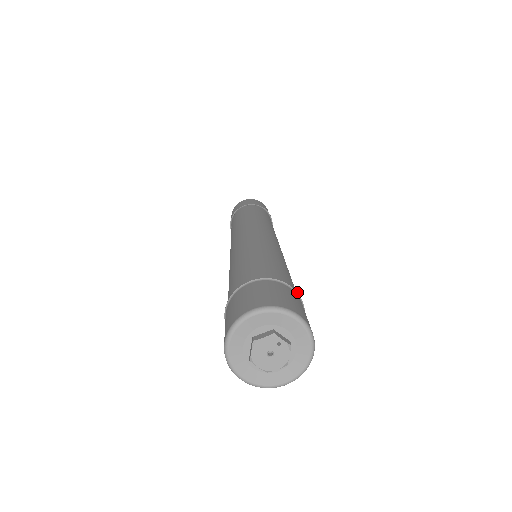
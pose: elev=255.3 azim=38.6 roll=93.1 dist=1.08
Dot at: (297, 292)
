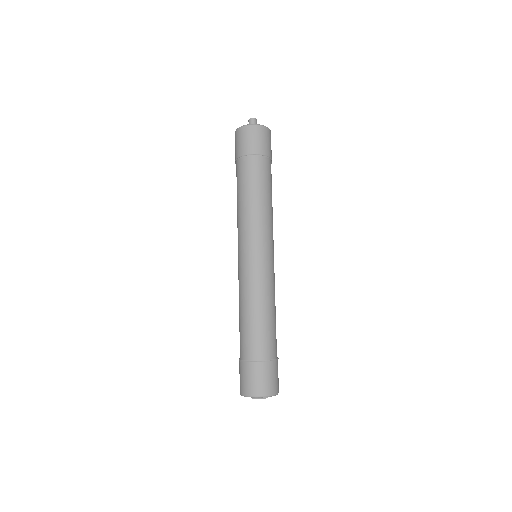
Dot at: occluded
